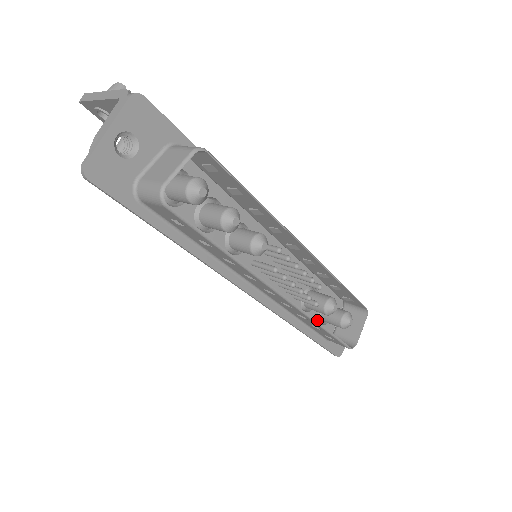
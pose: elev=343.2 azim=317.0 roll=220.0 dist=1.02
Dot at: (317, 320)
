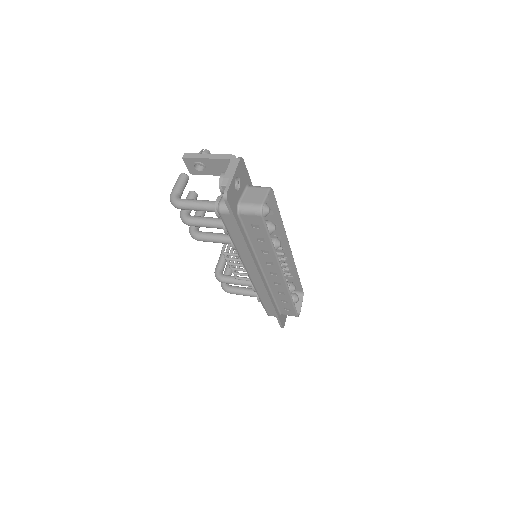
Dot at: occluded
